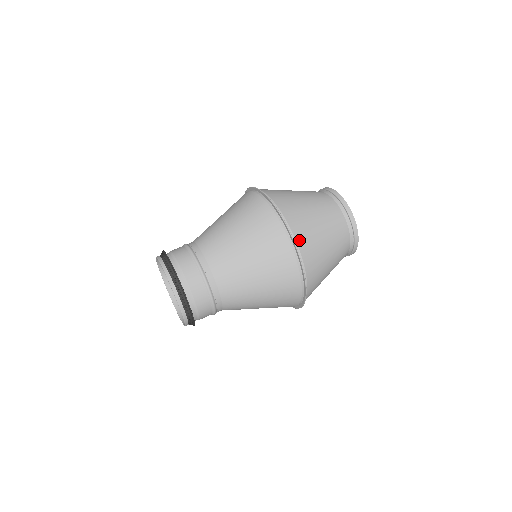
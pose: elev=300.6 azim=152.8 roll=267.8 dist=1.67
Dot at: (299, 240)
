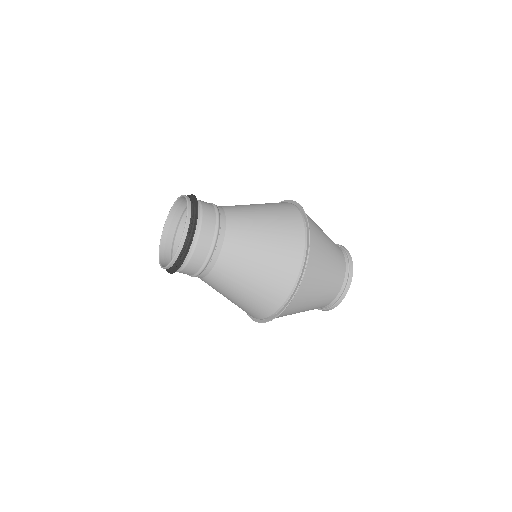
Dot at: (302, 287)
